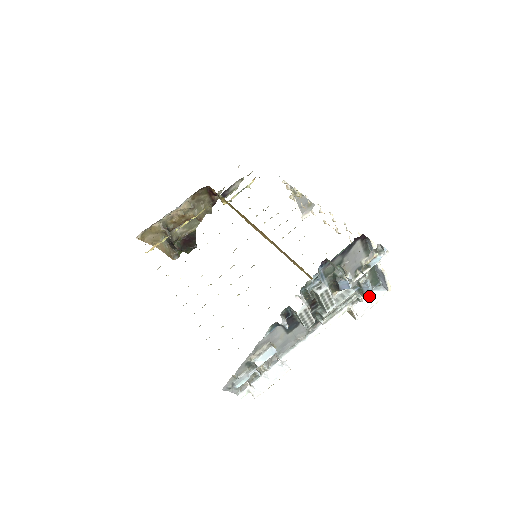
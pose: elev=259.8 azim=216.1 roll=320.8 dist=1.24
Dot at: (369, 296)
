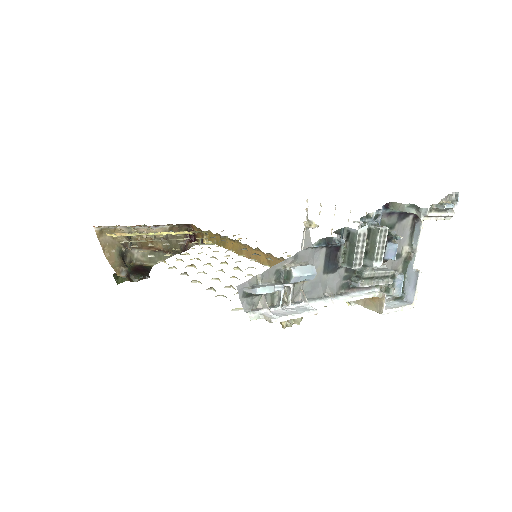
Dot at: (393, 303)
